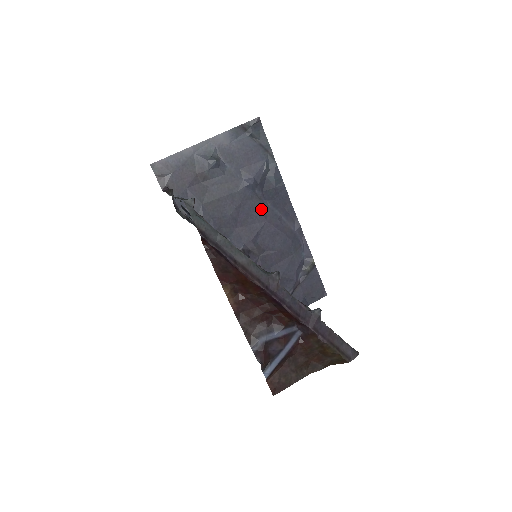
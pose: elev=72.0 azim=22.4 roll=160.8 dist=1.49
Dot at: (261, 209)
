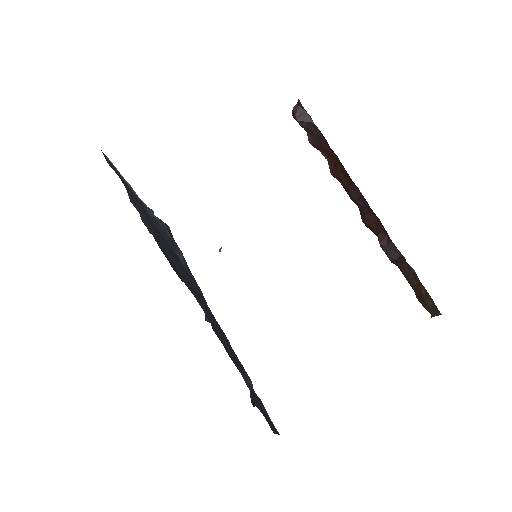
Dot at: occluded
